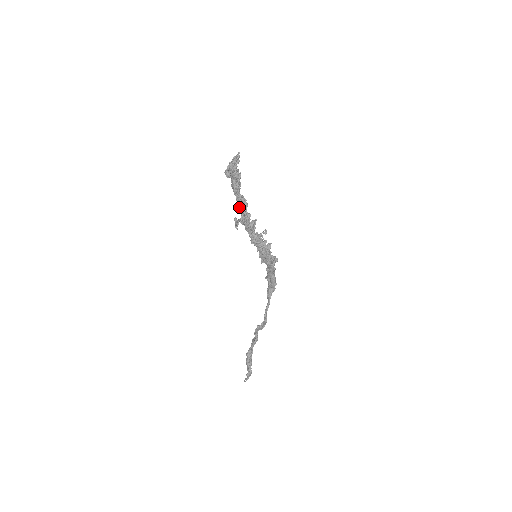
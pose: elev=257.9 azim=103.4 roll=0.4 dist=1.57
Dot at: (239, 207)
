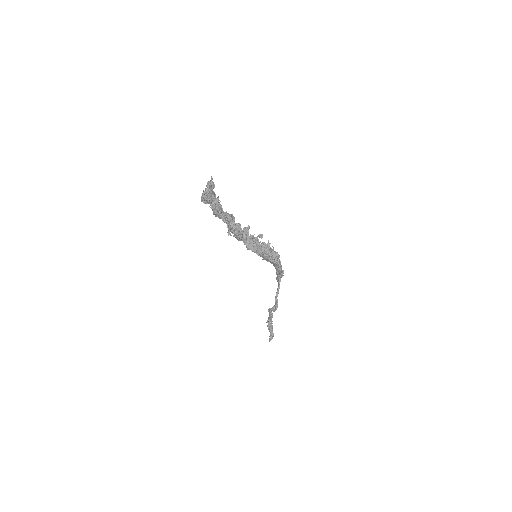
Dot at: (226, 223)
